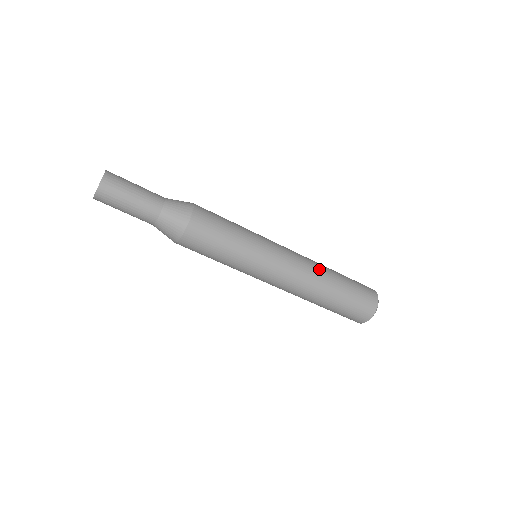
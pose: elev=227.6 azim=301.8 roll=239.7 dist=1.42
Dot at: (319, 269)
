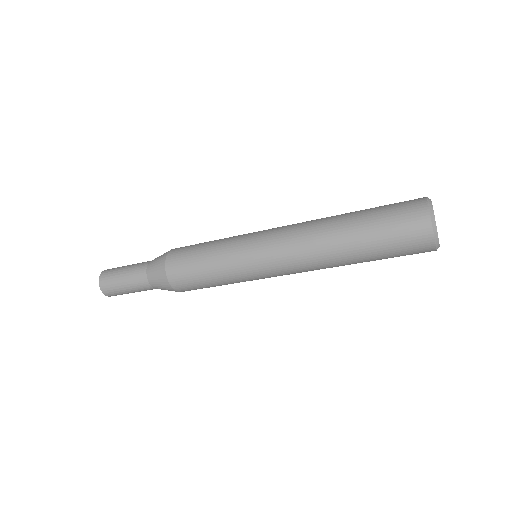
Dot at: (320, 236)
